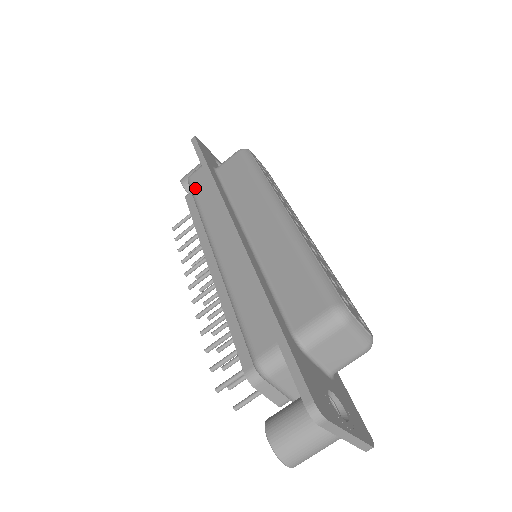
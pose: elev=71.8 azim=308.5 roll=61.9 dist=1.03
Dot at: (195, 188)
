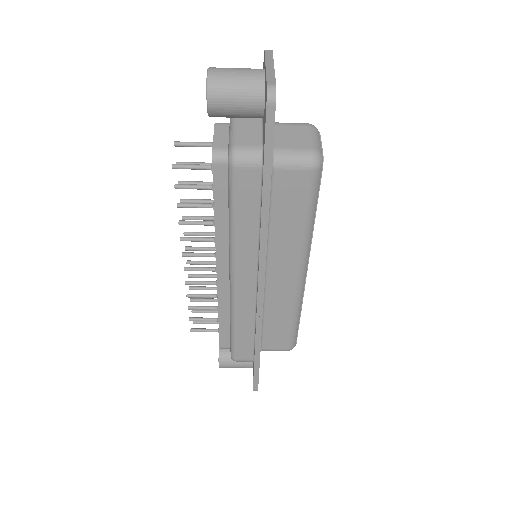
Dot at: (238, 197)
